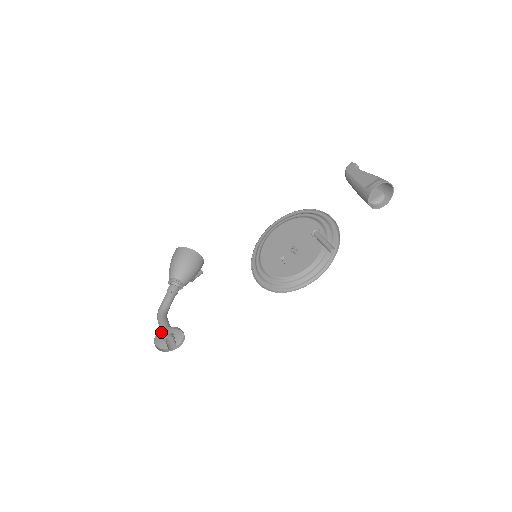
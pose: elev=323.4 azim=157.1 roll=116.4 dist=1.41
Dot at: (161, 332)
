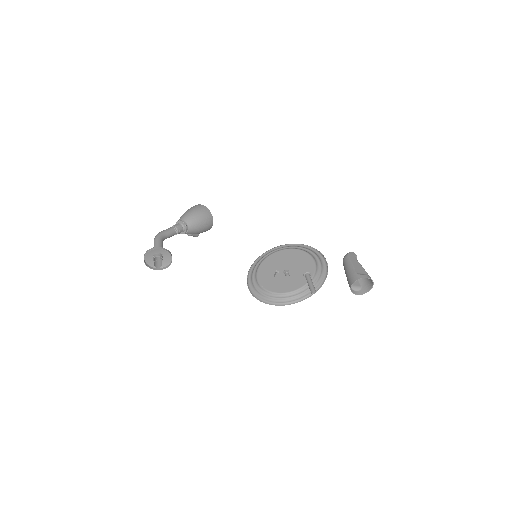
Dot at: (161, 248)
